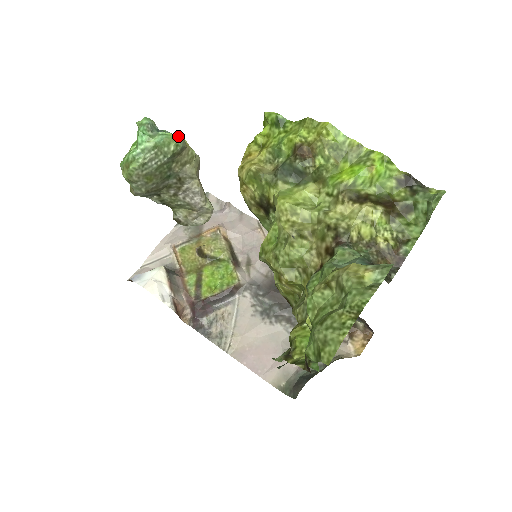
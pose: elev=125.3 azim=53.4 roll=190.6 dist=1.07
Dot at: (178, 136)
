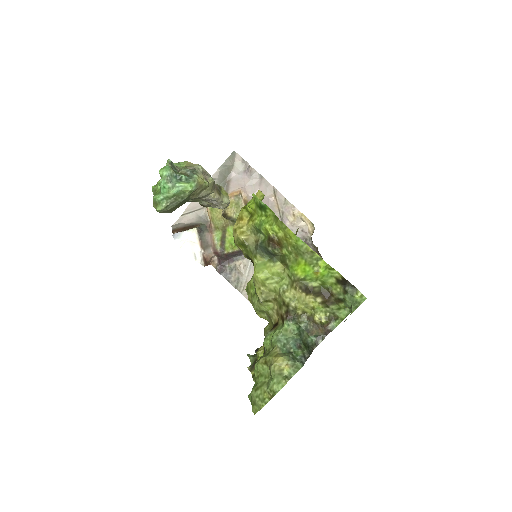
Dot at: (191, 184)
